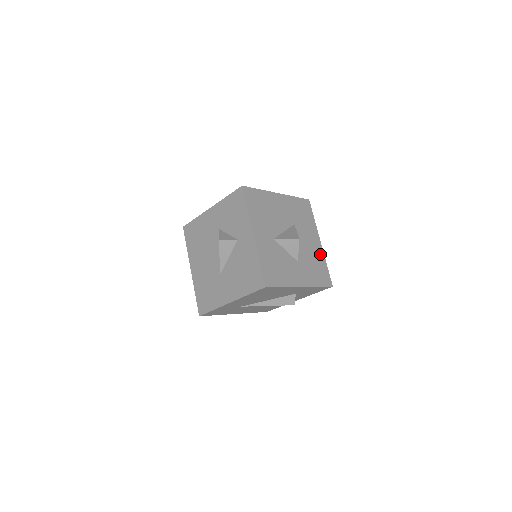
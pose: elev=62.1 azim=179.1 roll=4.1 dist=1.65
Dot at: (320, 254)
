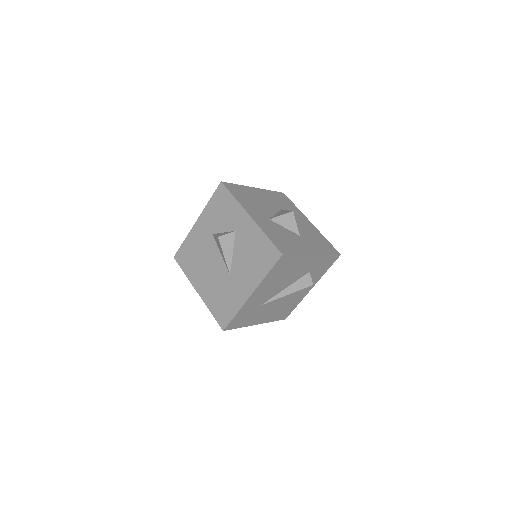
Dot at: (316, 231)
